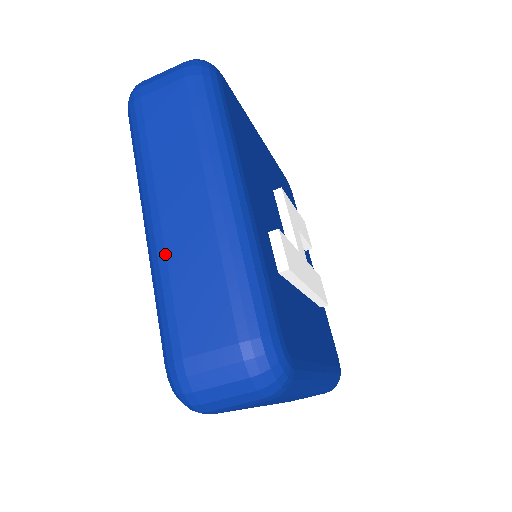
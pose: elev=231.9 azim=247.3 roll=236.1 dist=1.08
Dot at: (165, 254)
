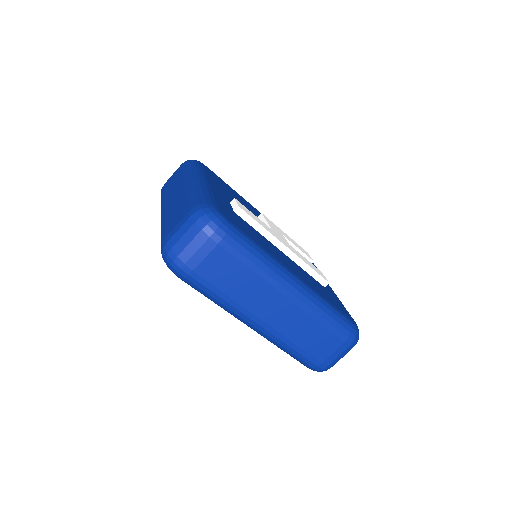
Dot at: (164, 215)
